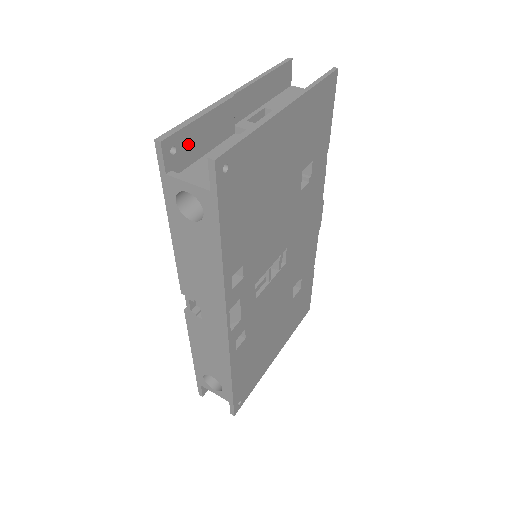
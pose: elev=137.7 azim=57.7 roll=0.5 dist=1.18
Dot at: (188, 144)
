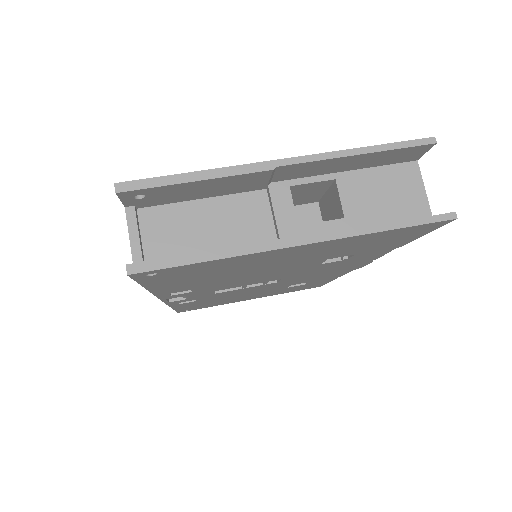
Dot at: (169, 193)
